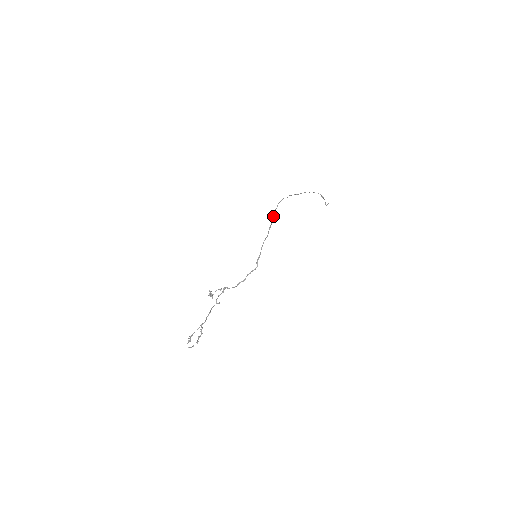
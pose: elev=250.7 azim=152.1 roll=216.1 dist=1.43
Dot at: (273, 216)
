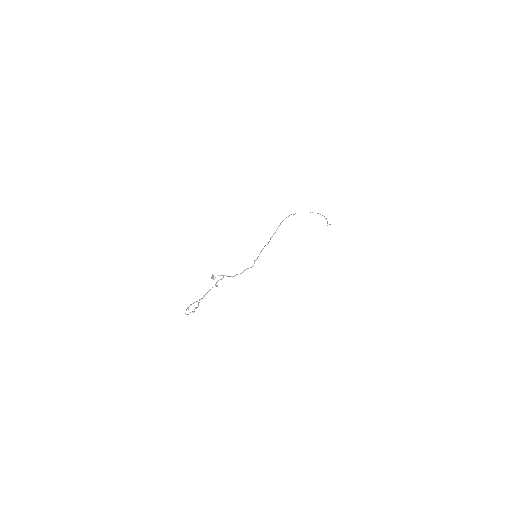
Dot at: (277, 228)
